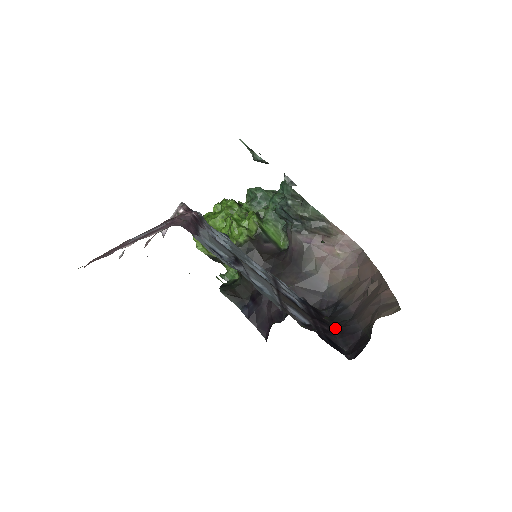
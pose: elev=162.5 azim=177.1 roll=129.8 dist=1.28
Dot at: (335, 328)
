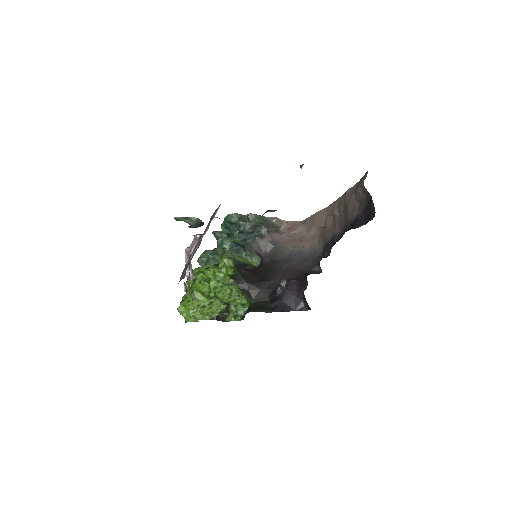
Dot at: occluded
